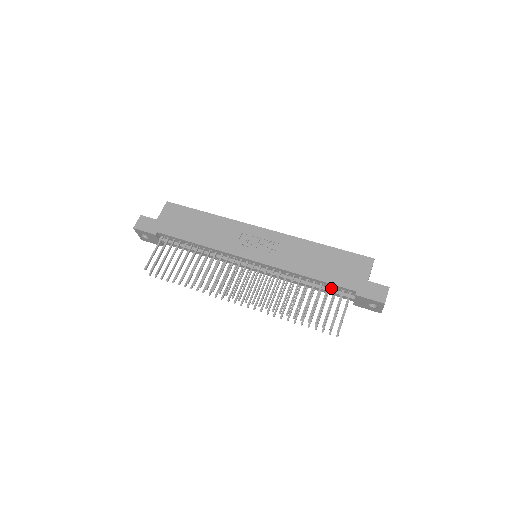
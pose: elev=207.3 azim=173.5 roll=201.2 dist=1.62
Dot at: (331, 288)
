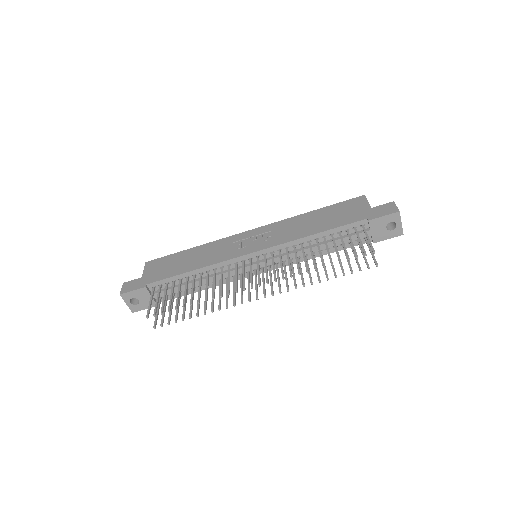
Dot at: (343, 235)
